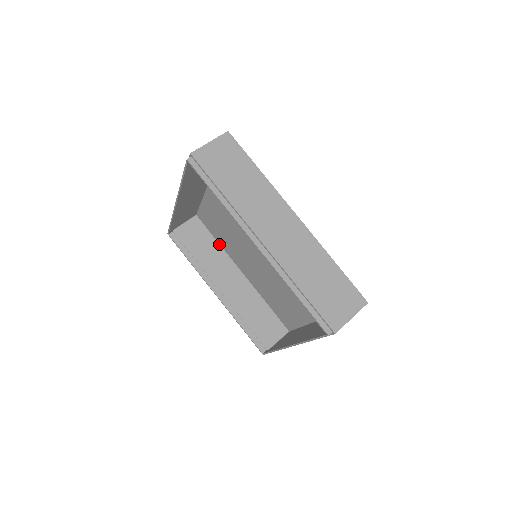
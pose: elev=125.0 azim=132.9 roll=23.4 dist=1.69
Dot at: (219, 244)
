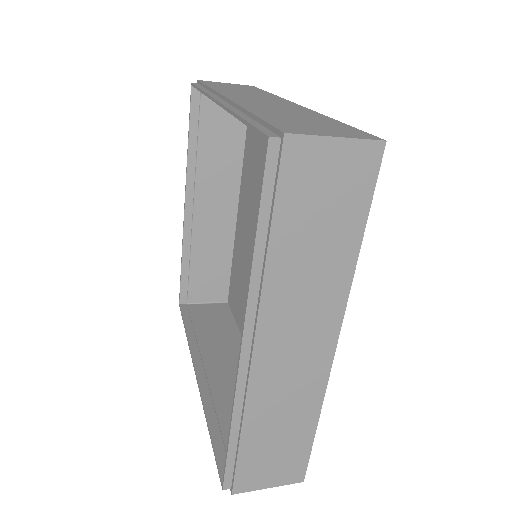
Dot at: (239, 332)
